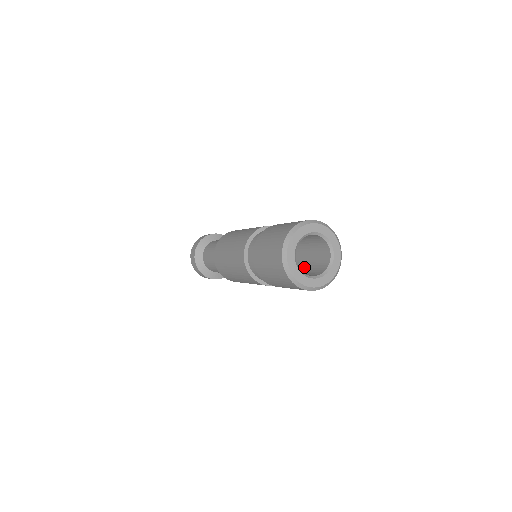
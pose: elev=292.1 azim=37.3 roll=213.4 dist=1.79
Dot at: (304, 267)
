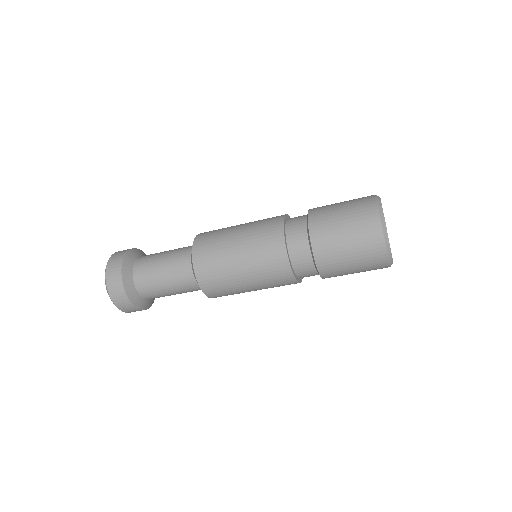
Dot at: occluded
